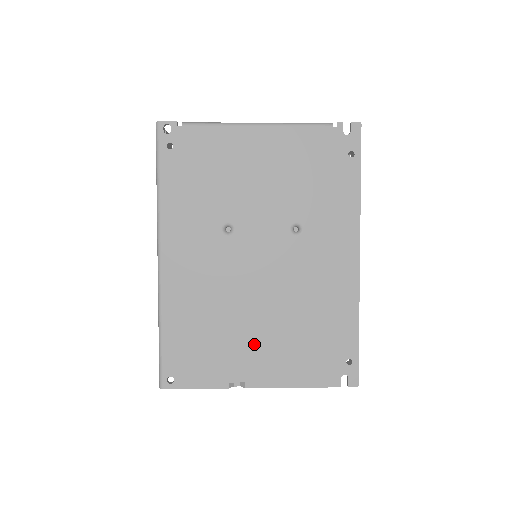
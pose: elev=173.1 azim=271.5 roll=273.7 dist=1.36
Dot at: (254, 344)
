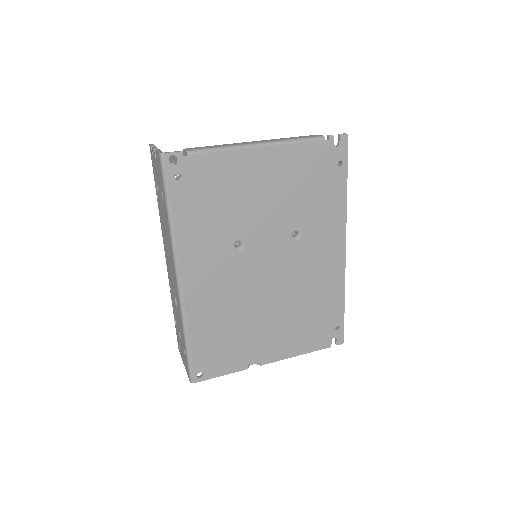
Dot at: (266, 332)
